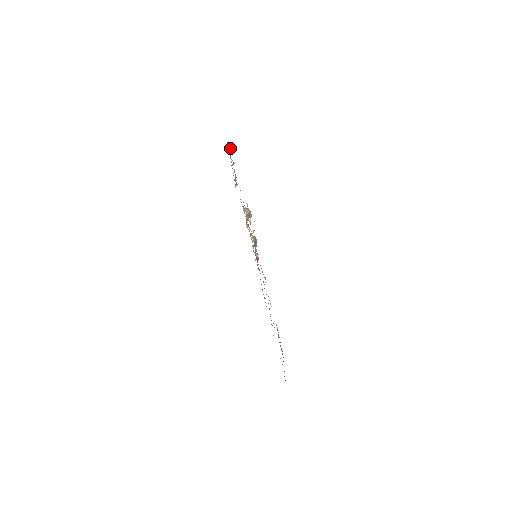
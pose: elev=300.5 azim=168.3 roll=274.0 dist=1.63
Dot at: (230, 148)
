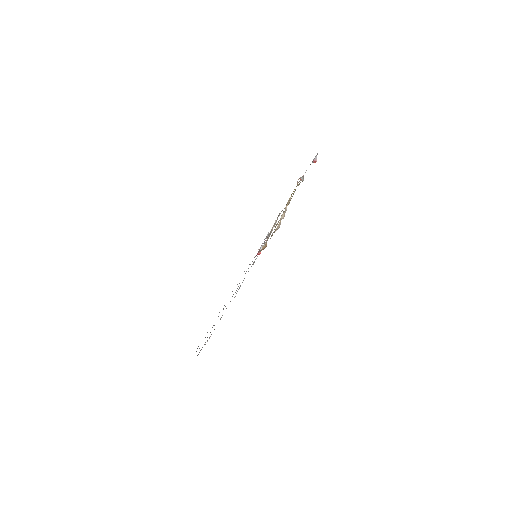
Dot at: (315, 160)
